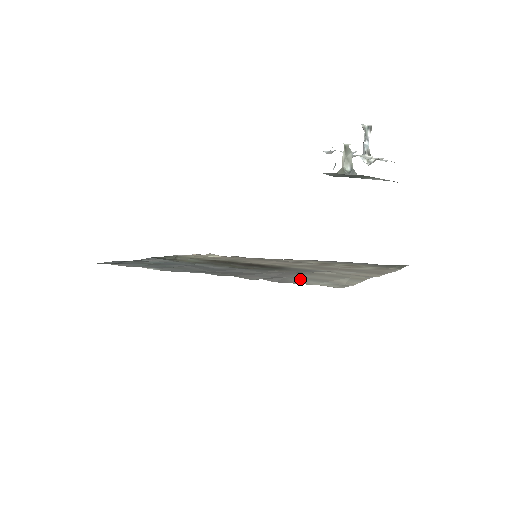
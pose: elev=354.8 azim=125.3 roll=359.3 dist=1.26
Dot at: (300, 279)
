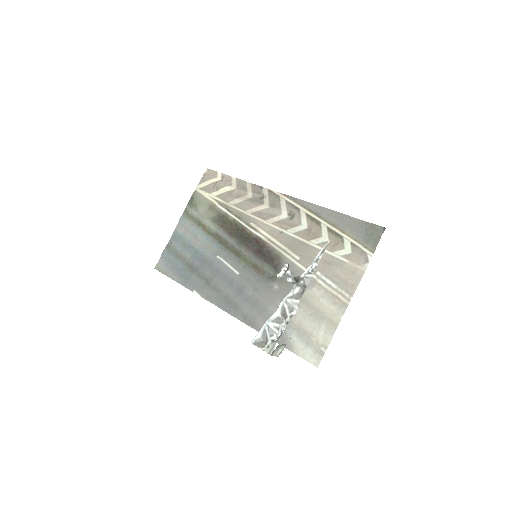
Dot at: (292, 333)
